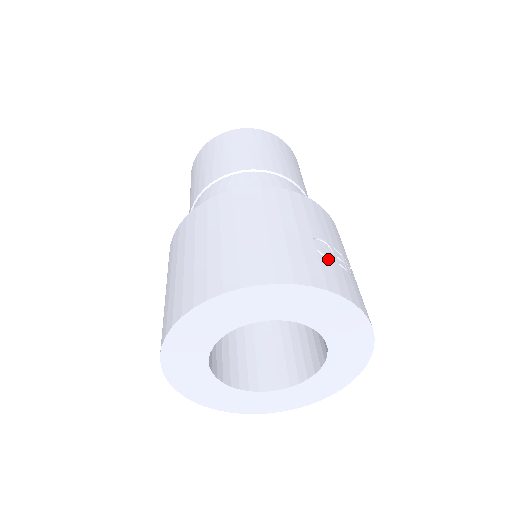
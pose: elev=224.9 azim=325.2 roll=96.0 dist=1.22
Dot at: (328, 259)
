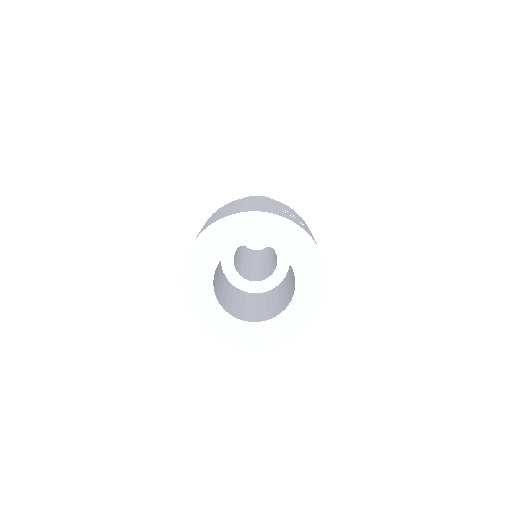
Dot at: (290, 215)
